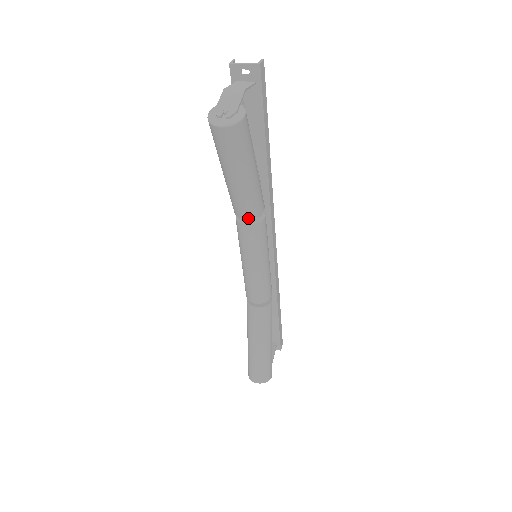
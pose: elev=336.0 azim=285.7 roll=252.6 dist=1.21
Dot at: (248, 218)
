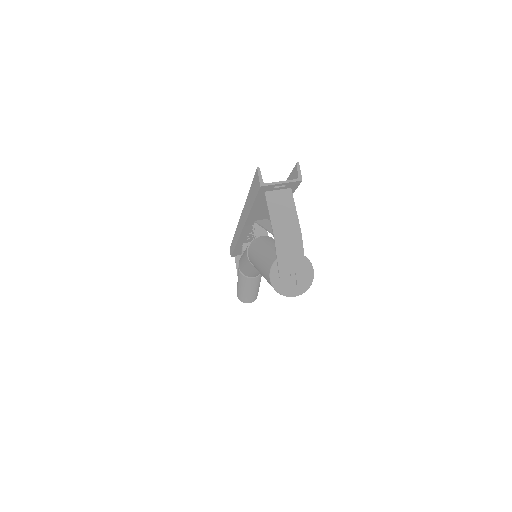
Dot at: occluded
